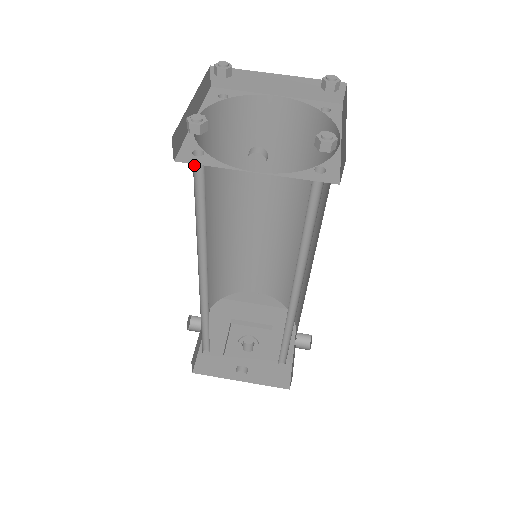
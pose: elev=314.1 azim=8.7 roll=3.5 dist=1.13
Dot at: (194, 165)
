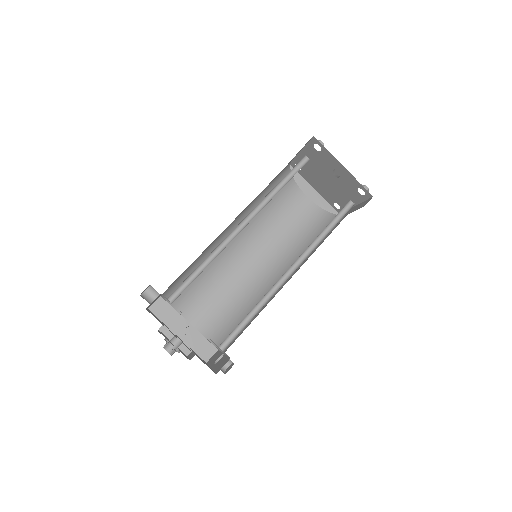
Dot at: (300, 161)
